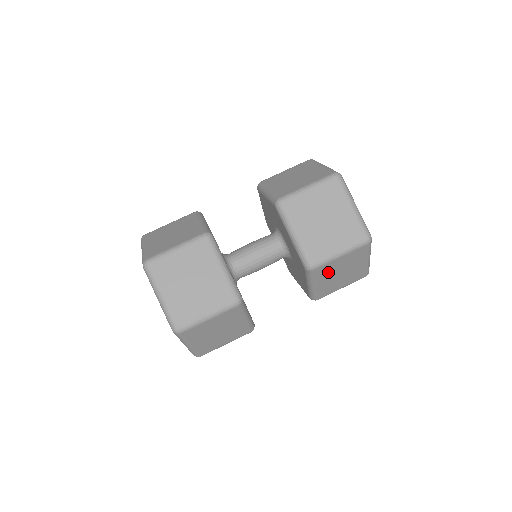
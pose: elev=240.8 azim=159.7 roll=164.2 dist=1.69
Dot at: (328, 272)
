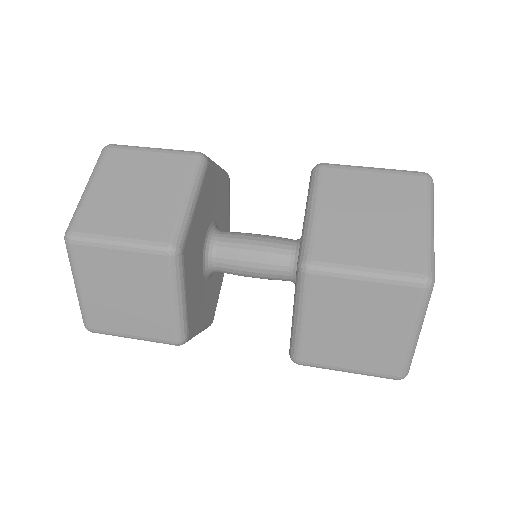
Dot at: occluded
